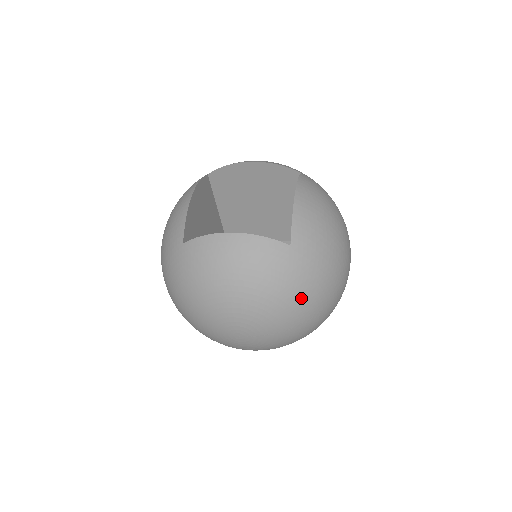
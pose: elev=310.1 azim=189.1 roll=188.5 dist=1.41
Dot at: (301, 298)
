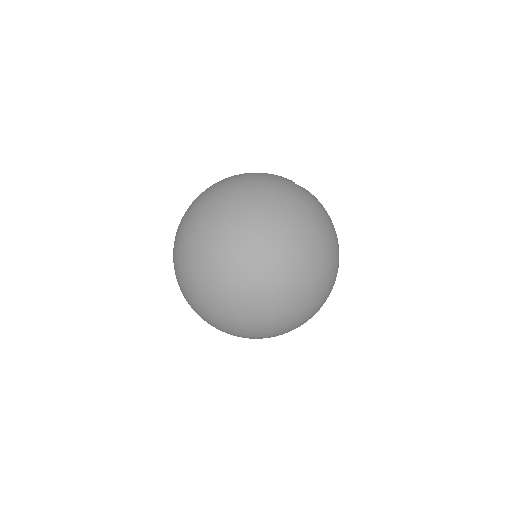
Dot at: (336, 276)
